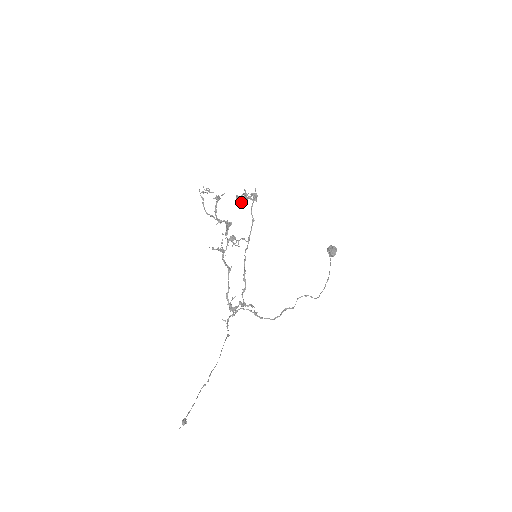
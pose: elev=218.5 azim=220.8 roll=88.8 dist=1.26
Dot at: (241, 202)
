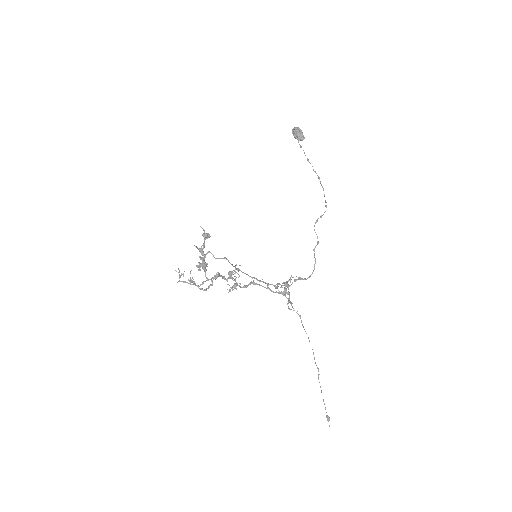
Dot at: occluded
